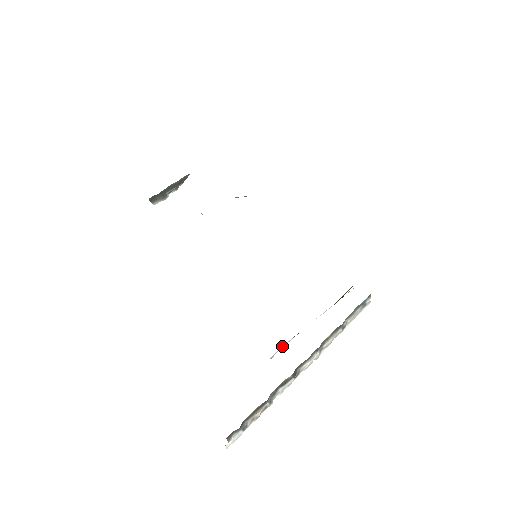
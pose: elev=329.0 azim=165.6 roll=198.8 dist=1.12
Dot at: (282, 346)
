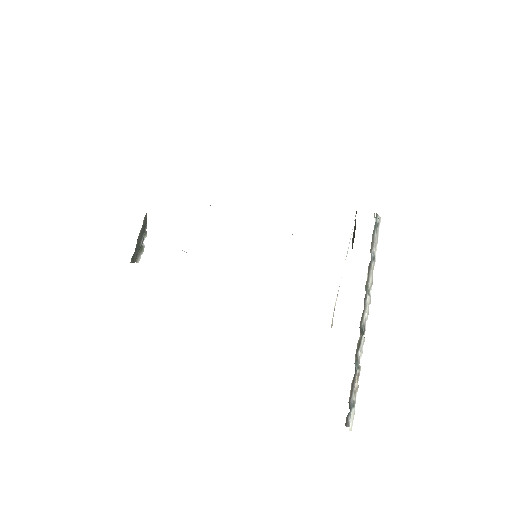
Dot at: occluded
